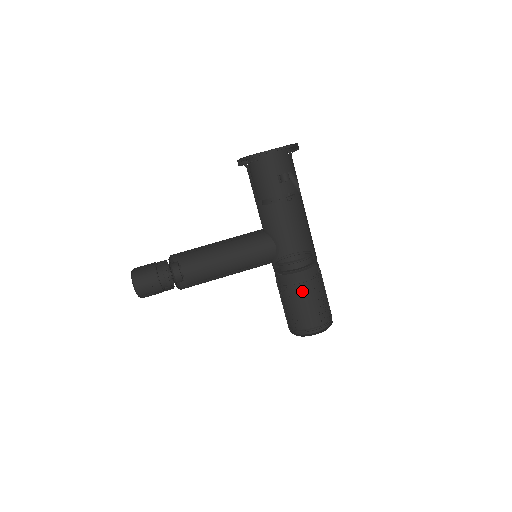
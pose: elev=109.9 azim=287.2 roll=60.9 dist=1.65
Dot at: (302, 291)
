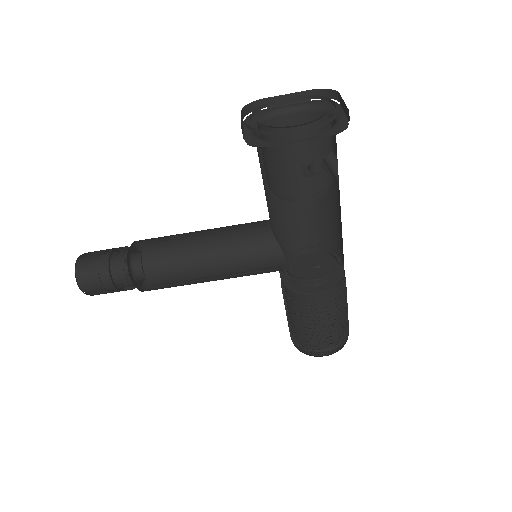
Dot at: (313, 314)
